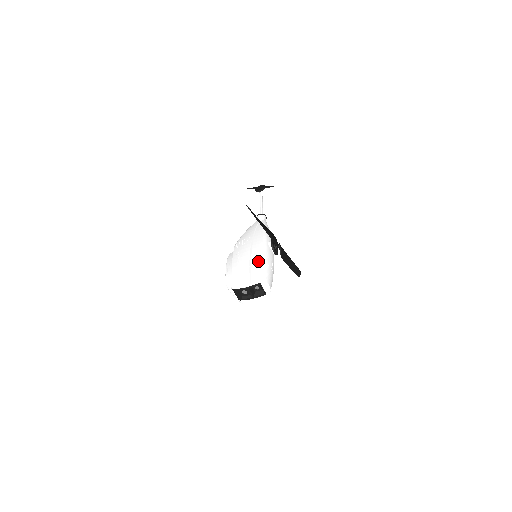
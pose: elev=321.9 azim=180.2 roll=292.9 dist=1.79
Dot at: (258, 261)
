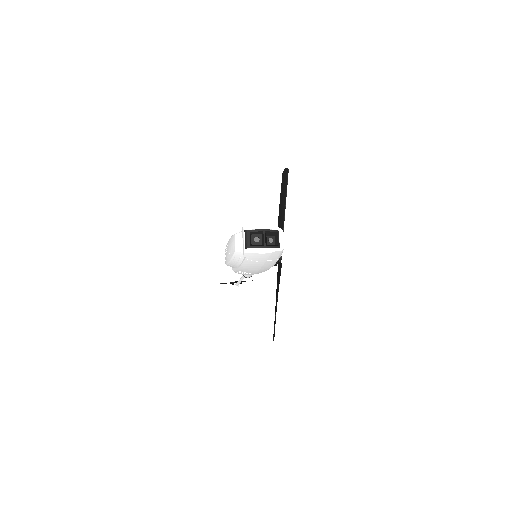
Dot at: occluded
